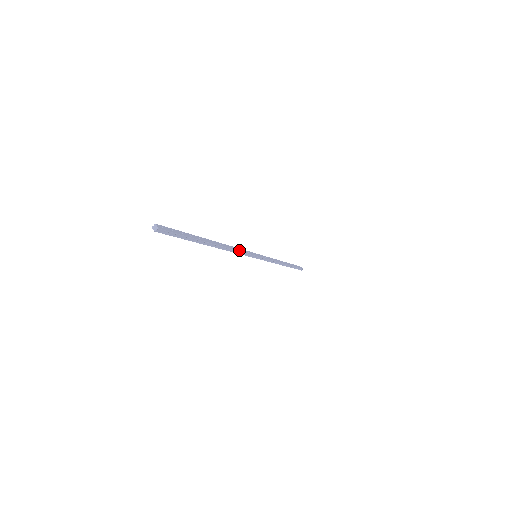
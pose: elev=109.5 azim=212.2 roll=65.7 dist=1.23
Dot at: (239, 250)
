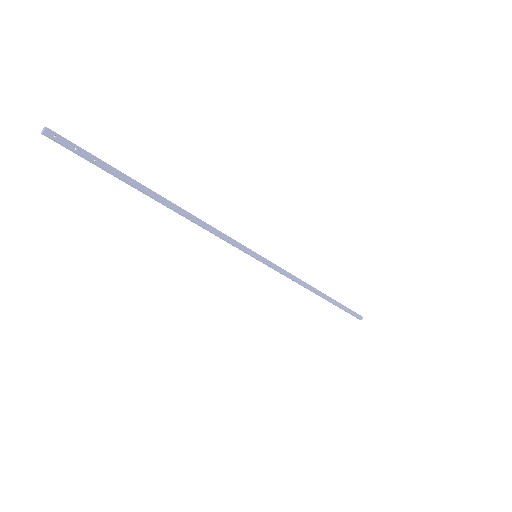
Dot at: (216, 232)
